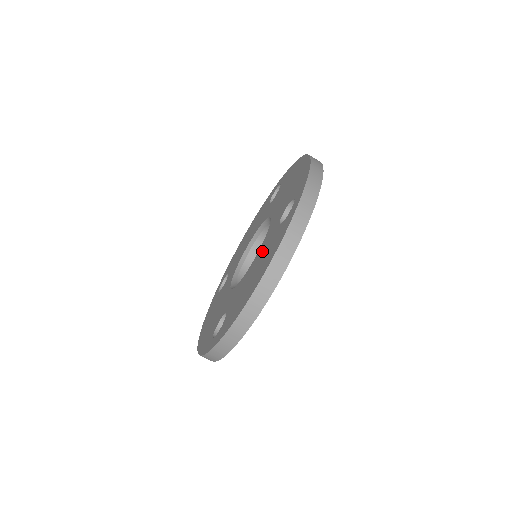
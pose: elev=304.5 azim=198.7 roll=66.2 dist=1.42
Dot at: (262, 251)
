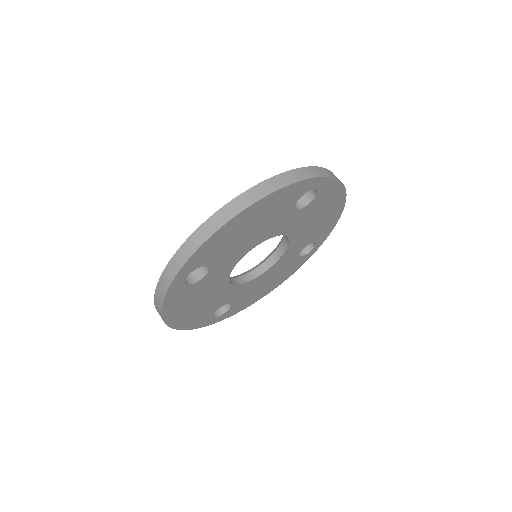
Dot at: occluded
